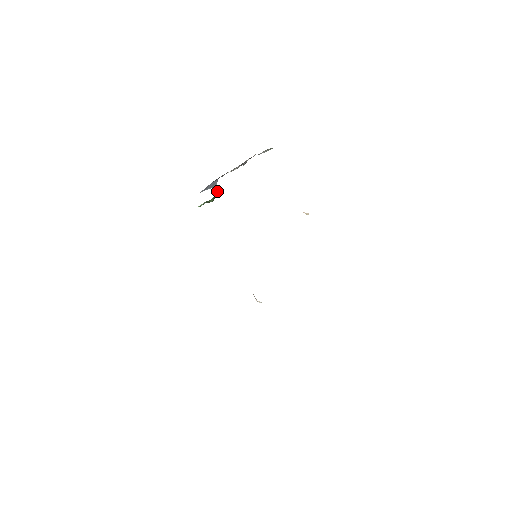
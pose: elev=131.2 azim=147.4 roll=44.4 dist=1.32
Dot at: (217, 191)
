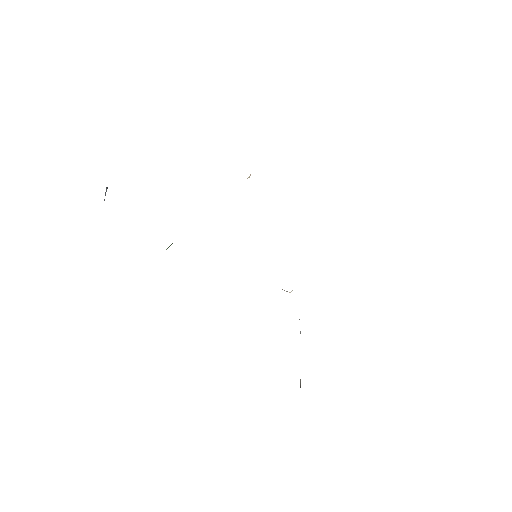
Dot at: occluded
